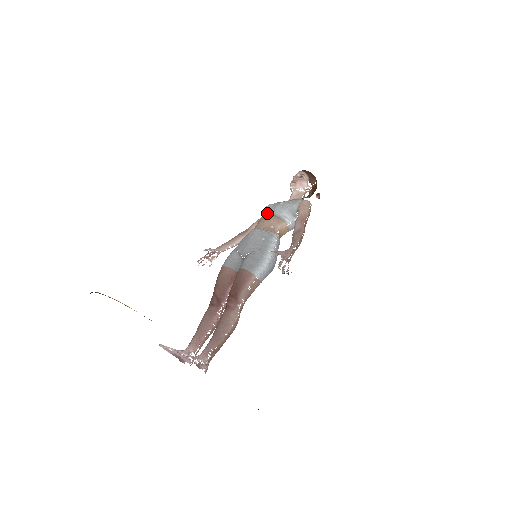
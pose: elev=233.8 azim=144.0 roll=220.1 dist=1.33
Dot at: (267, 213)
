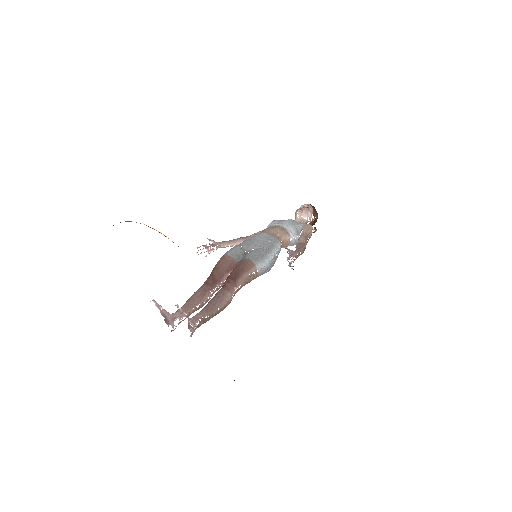
Dot at: (274, 225)
